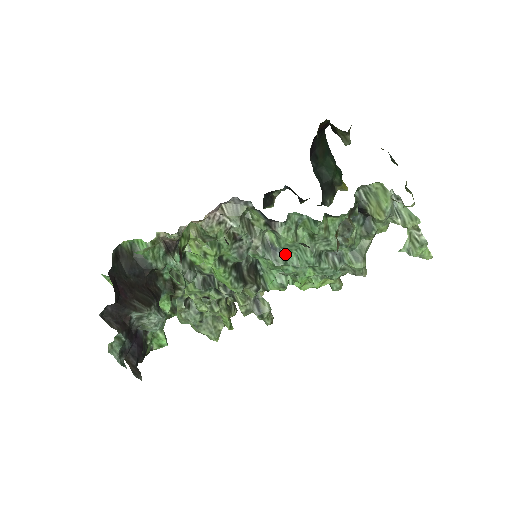
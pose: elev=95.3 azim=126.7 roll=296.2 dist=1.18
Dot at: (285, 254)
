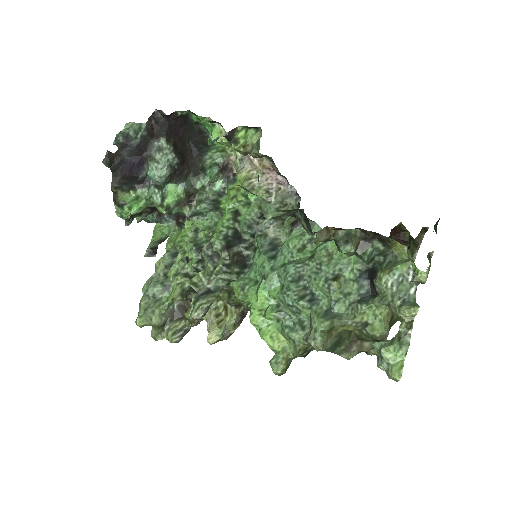
Dot at: (278, 256)
